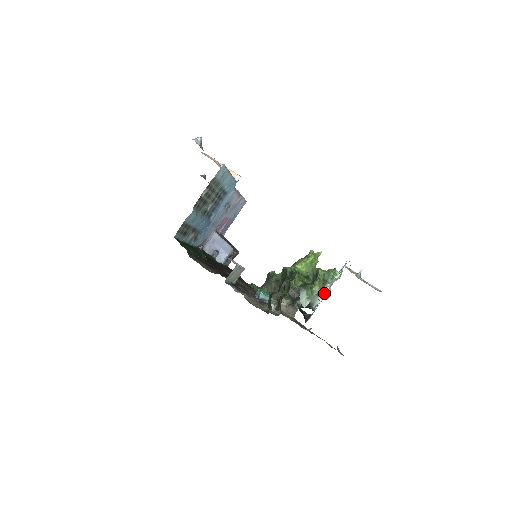
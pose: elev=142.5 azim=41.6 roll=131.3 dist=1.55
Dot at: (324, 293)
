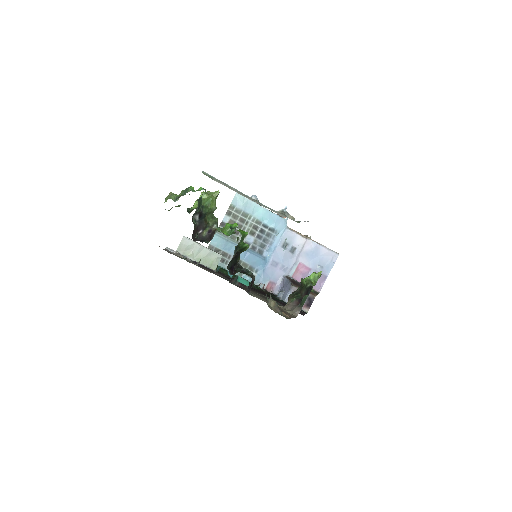
Dot at: (232, 232)
